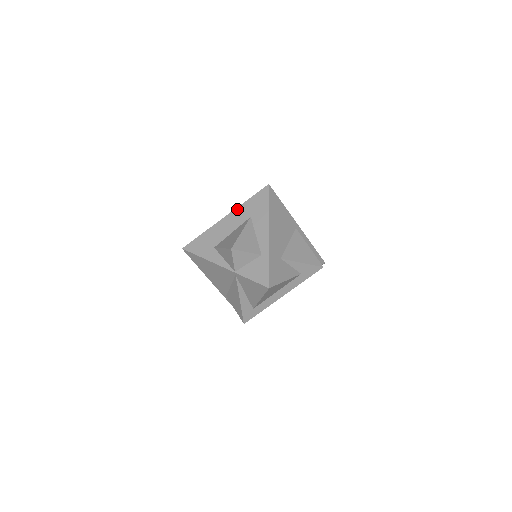
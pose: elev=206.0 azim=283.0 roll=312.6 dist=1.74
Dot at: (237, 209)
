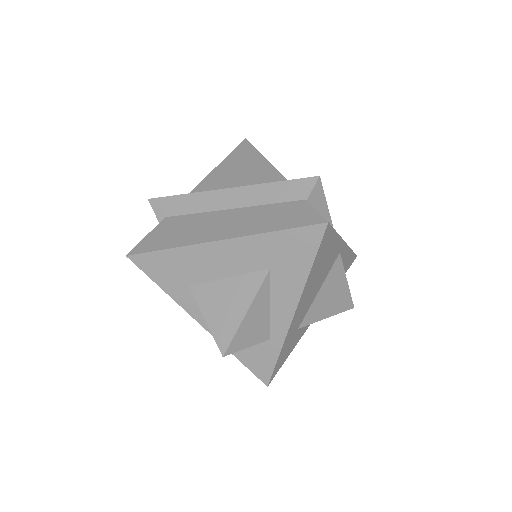
Dot at: (247, 239)
